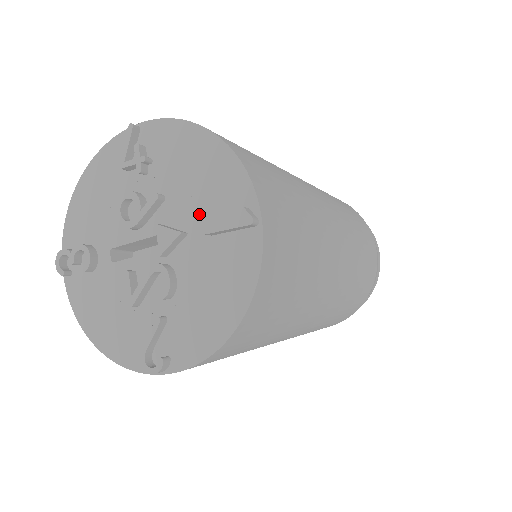
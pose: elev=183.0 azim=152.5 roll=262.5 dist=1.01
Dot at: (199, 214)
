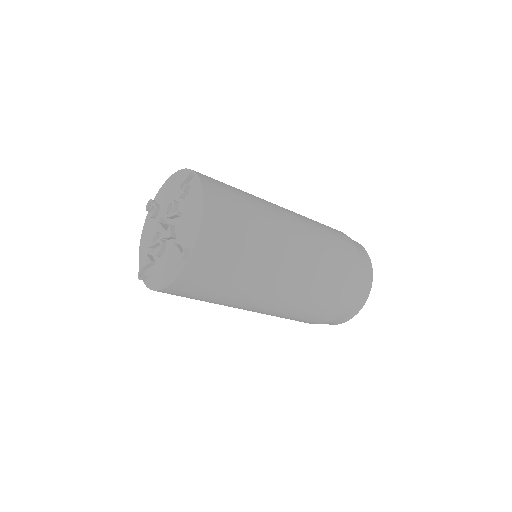
Dot at: (182, 235)
